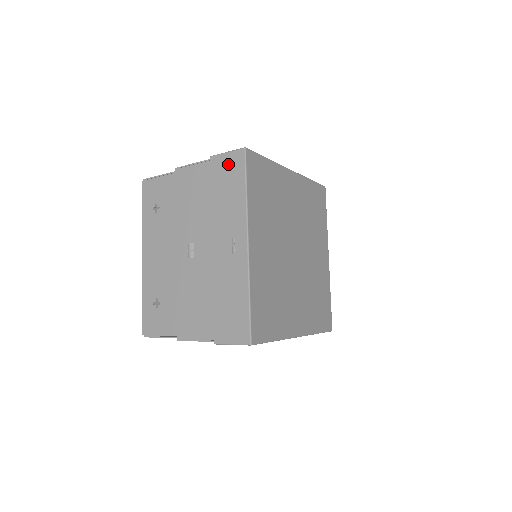
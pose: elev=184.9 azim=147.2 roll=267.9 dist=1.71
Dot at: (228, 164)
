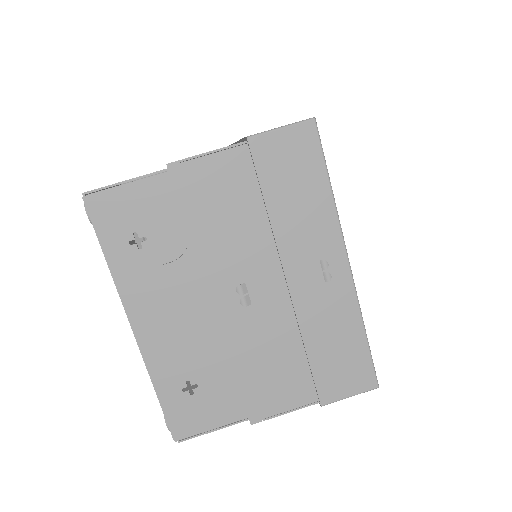
Dot at: (288, 148)
